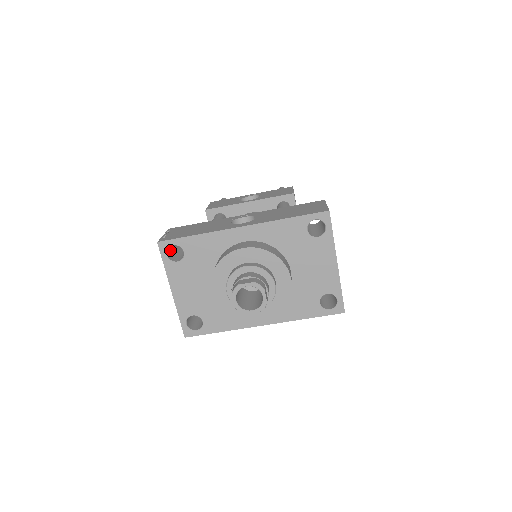
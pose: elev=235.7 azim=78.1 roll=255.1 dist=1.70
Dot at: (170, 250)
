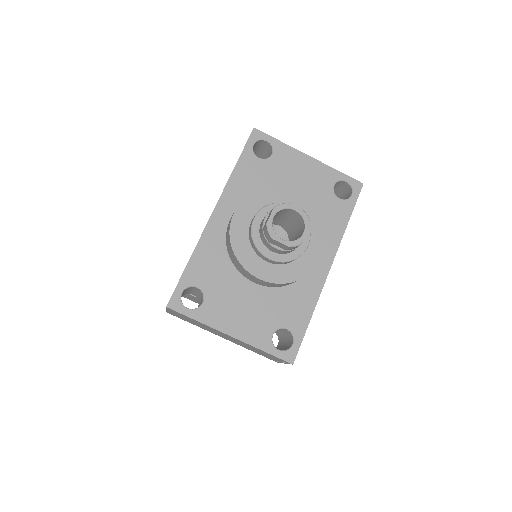
Dot at: occluded
